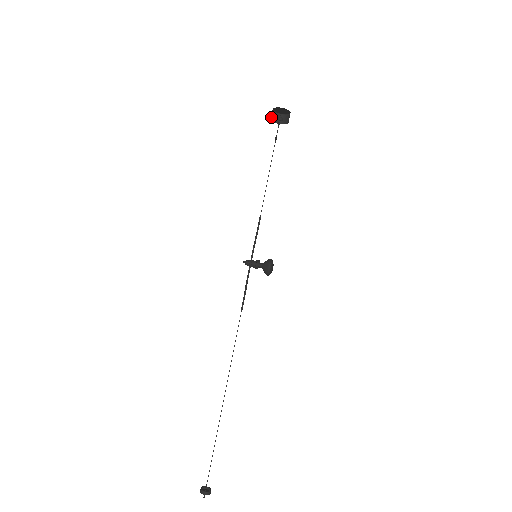
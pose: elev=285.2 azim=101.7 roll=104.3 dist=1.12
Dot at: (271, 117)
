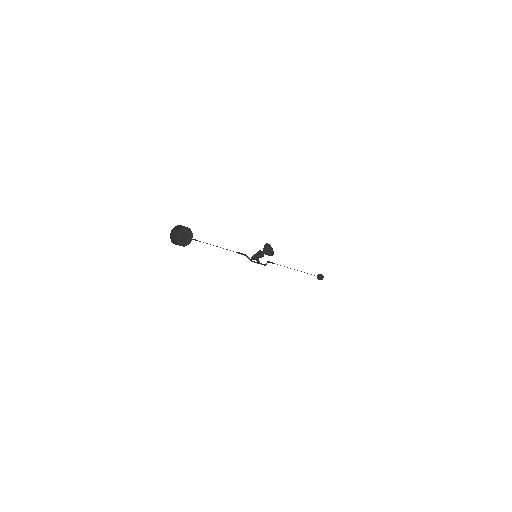
Dot at: (174, 239)
